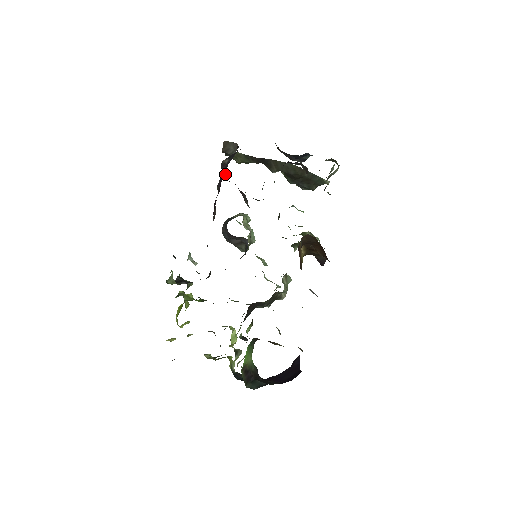
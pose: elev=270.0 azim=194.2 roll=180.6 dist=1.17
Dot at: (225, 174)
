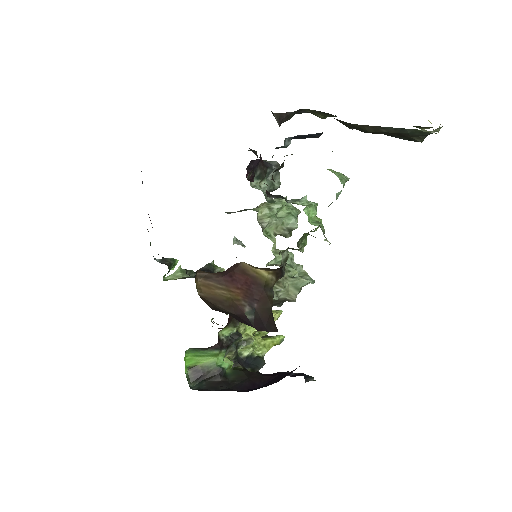
Dot at: occluded
